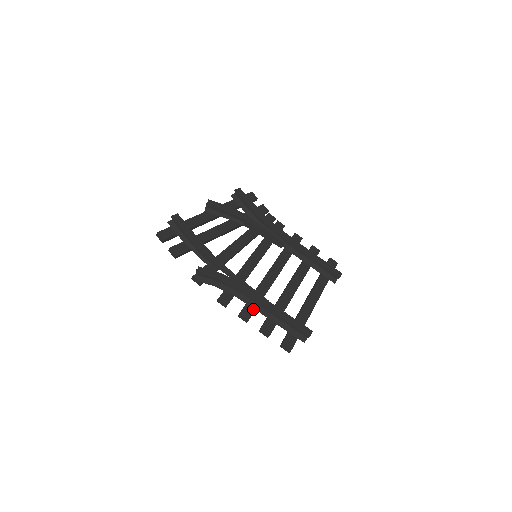
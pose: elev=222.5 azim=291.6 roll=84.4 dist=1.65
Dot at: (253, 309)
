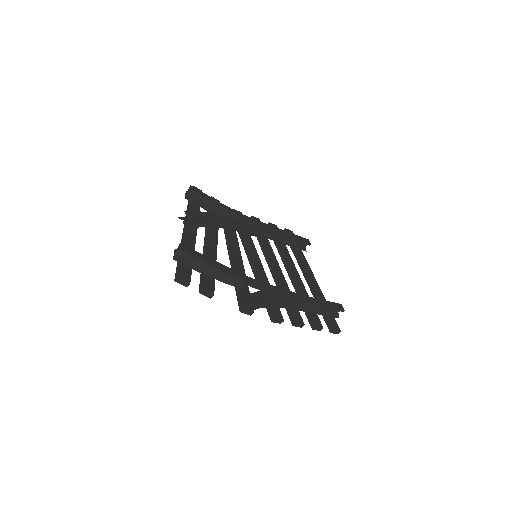
Dot at: (297, 311)
